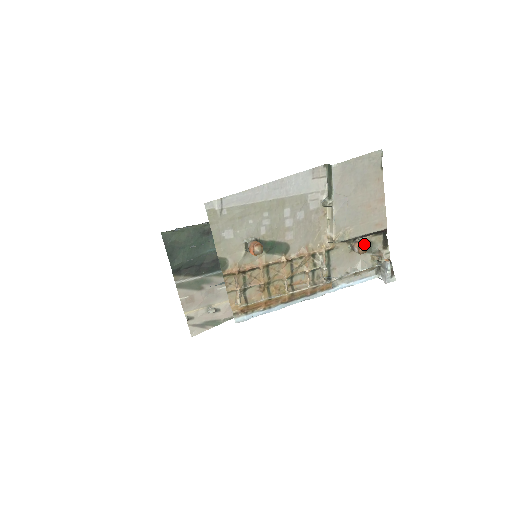
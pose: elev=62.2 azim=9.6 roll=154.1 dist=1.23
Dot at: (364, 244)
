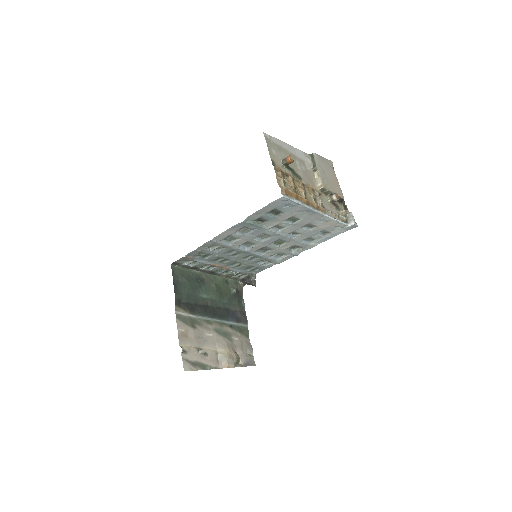
Dot at: (337, 194)
